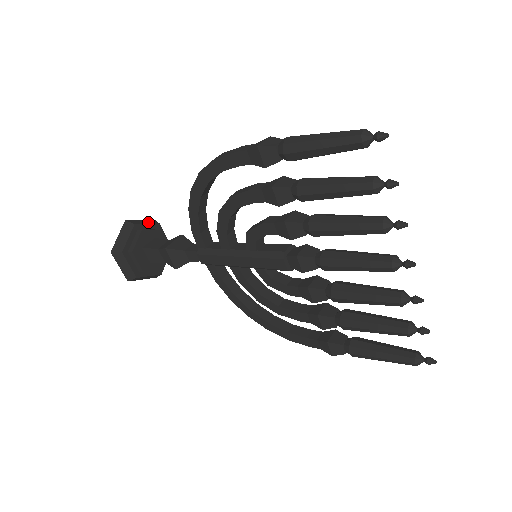
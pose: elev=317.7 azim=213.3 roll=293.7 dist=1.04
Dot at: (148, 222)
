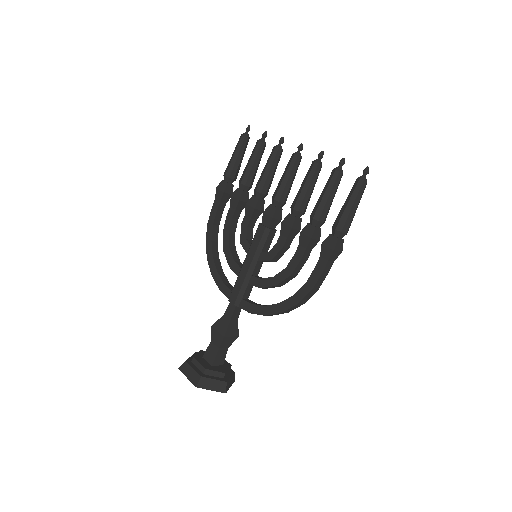
Dot at: occluded
